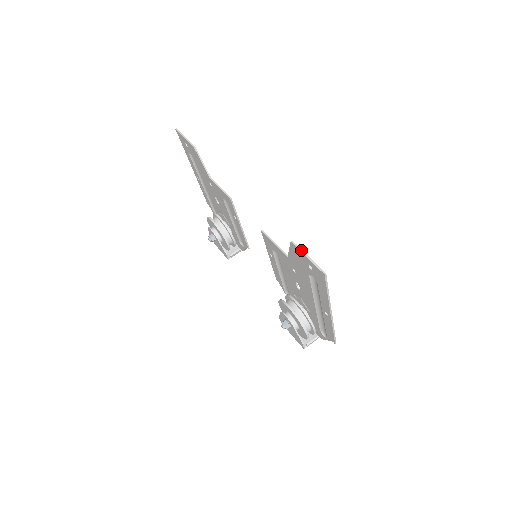
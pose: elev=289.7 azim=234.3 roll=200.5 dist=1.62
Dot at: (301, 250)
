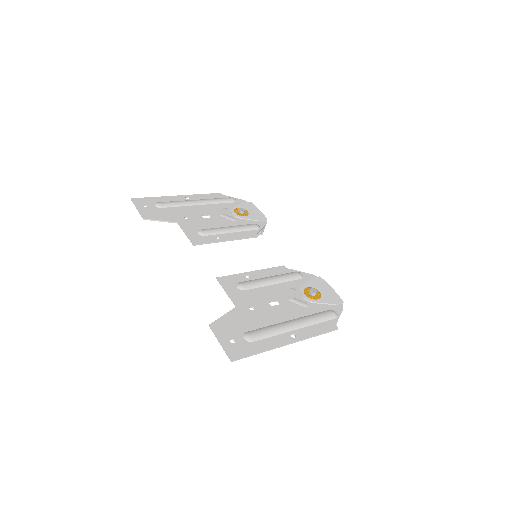
Dot at: (215, 336)
